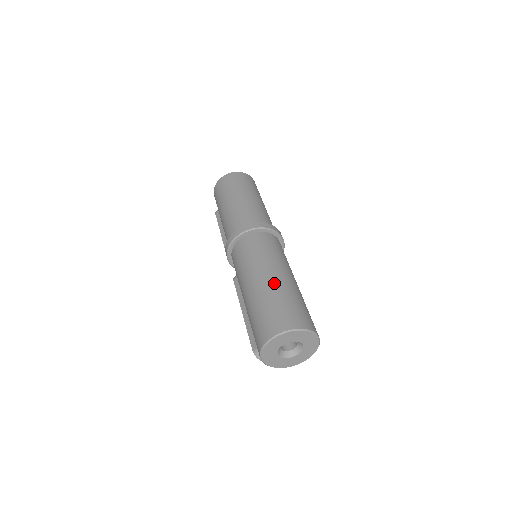
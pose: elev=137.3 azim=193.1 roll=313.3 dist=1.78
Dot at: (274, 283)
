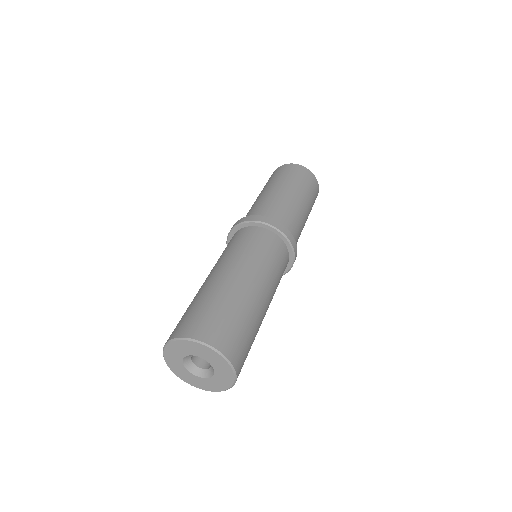
Dot at: (229, 284)
